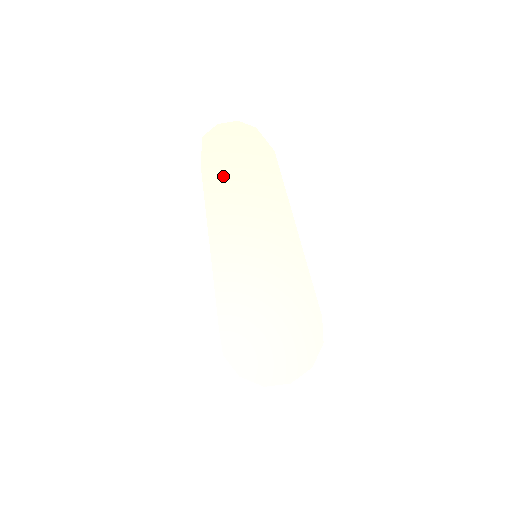
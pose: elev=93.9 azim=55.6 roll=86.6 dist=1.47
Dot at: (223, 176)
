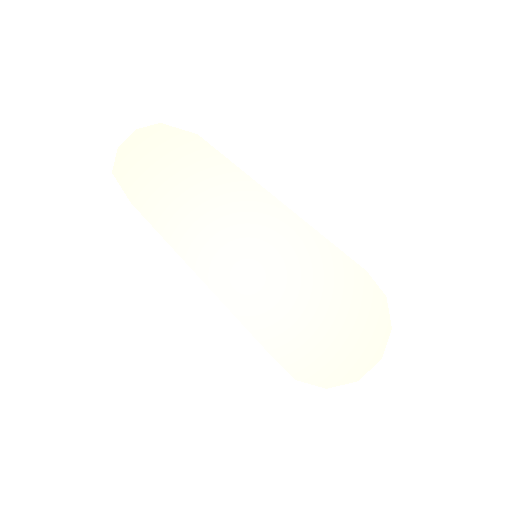
Dot at: (164, 199)
